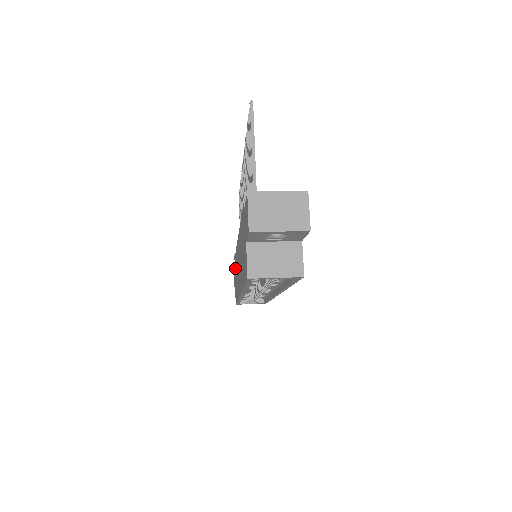
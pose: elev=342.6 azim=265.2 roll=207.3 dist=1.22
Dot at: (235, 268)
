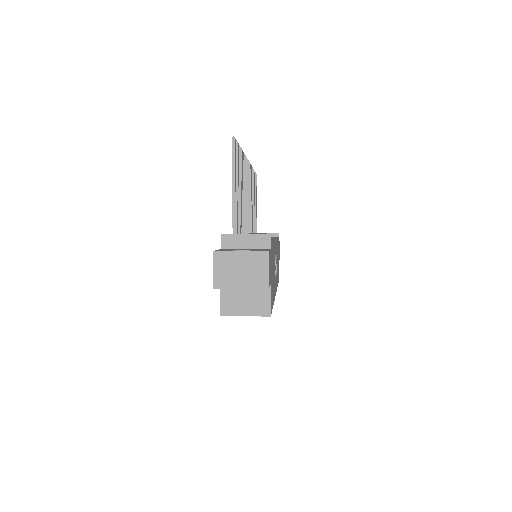
Dot at: occluded
